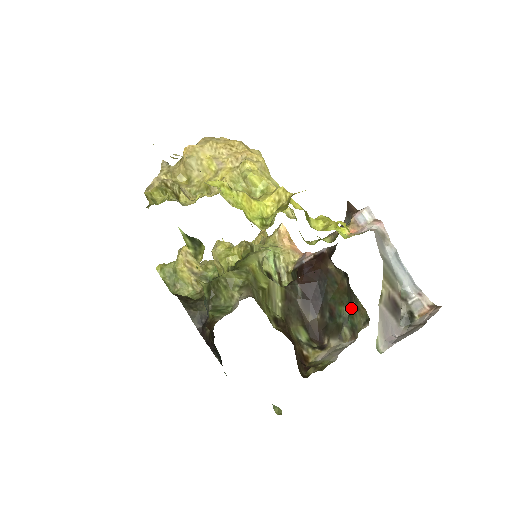
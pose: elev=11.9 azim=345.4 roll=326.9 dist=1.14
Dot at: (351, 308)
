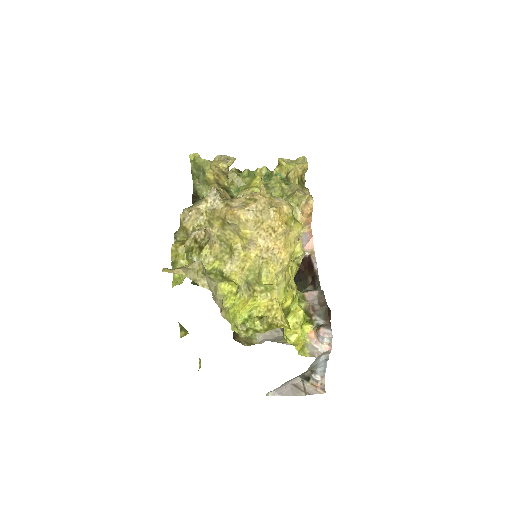
Dot at: occluded
